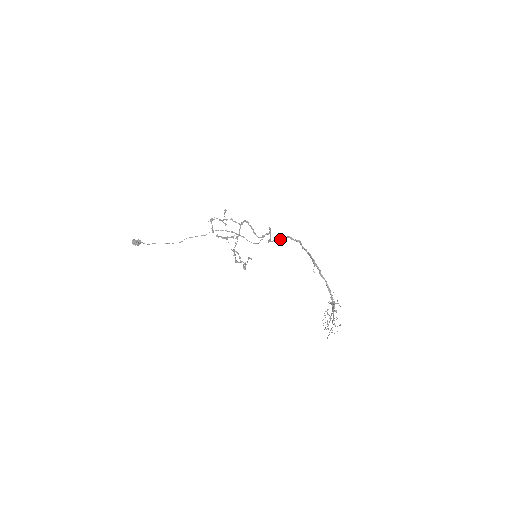
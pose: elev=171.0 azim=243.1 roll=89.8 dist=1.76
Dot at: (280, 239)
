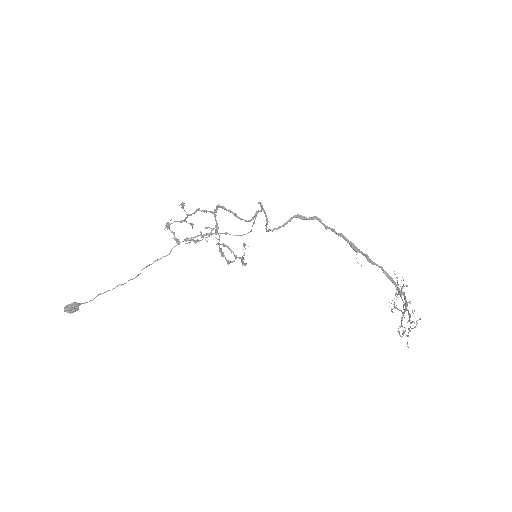
Dot at: (284, 224)
